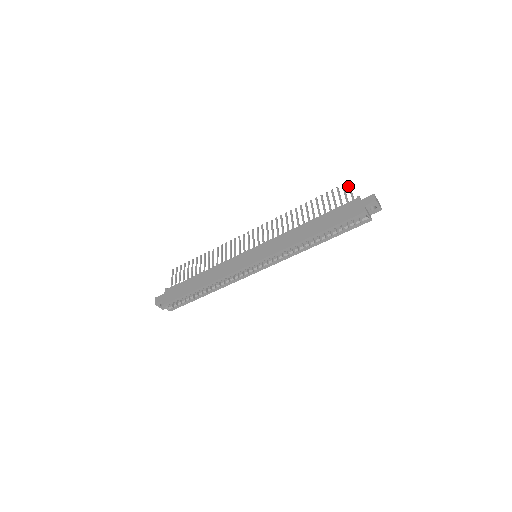
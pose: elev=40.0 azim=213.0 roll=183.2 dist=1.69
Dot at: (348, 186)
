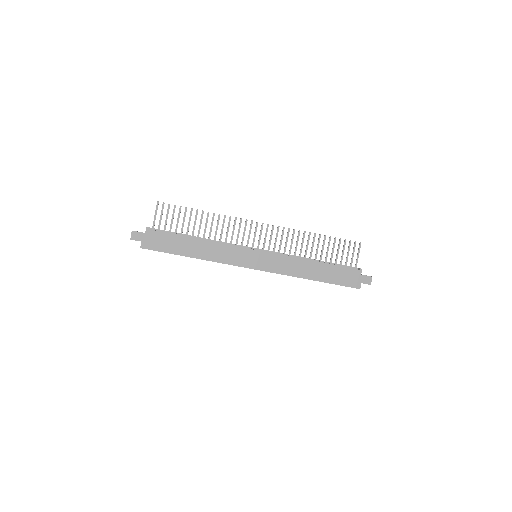
Dot at: (359, 248)
